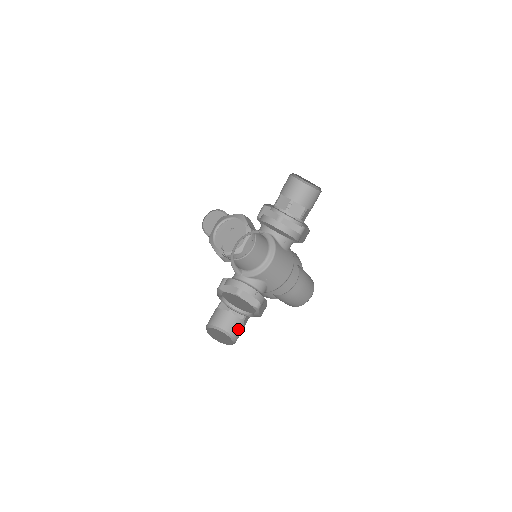
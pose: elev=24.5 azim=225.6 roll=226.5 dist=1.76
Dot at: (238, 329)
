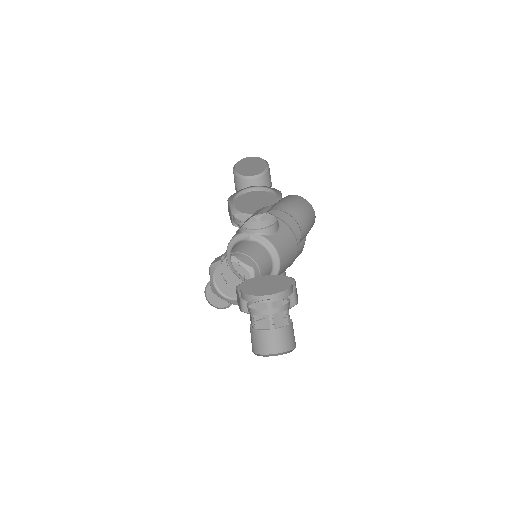
Dot at: (291, 336)
